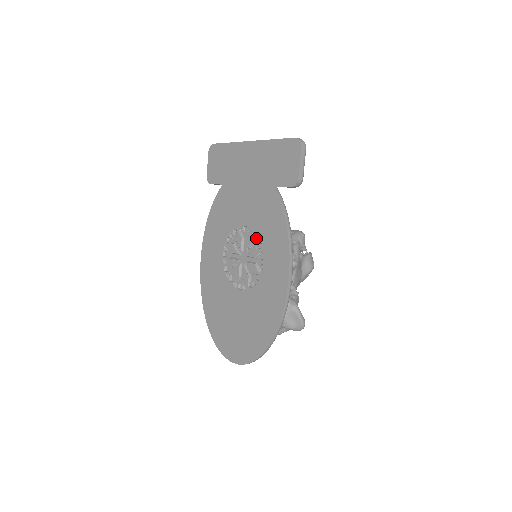
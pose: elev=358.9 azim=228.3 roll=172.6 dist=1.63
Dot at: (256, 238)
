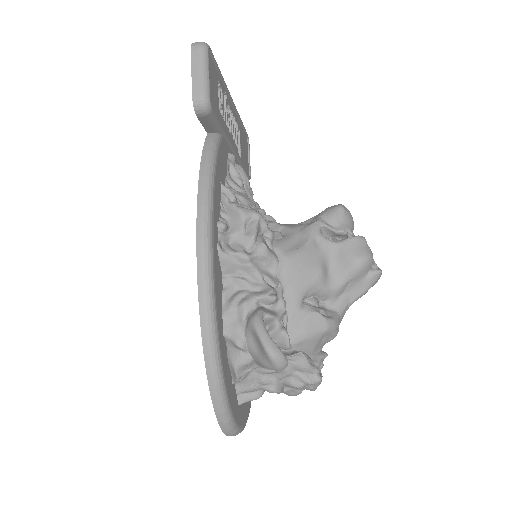
Dot at: occluded
